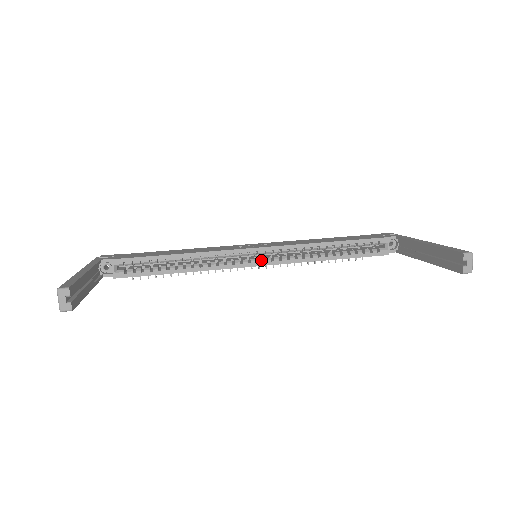
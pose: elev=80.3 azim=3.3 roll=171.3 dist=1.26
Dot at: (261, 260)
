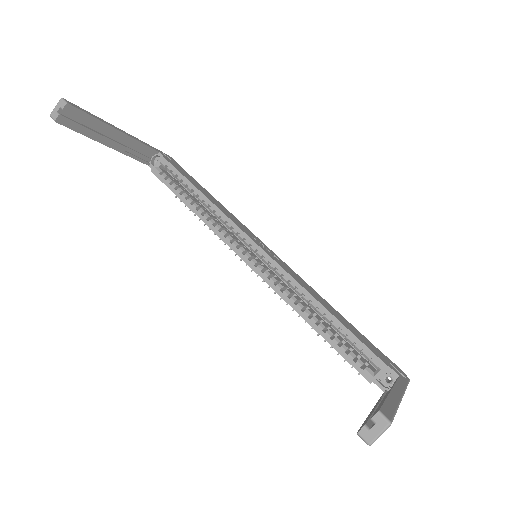
Dot at: (254, 261)
